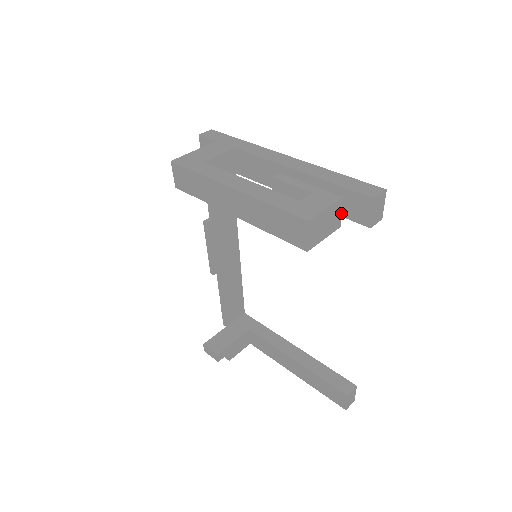
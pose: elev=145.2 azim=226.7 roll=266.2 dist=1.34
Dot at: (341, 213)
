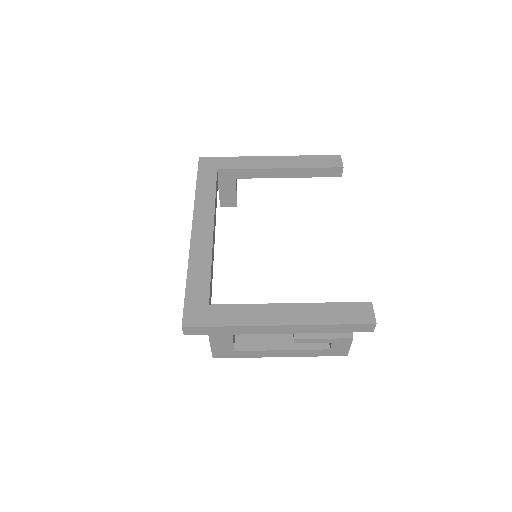
Dot at: occluded
